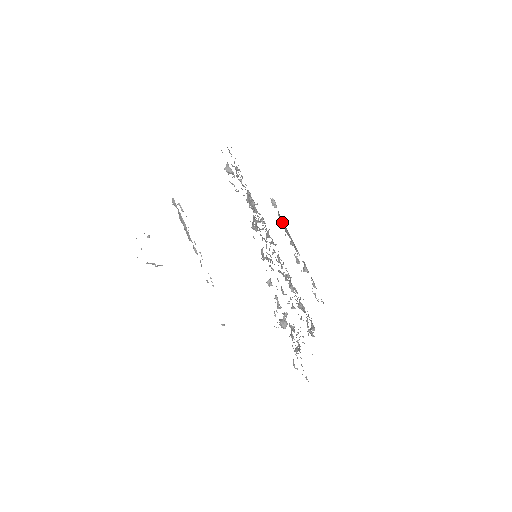
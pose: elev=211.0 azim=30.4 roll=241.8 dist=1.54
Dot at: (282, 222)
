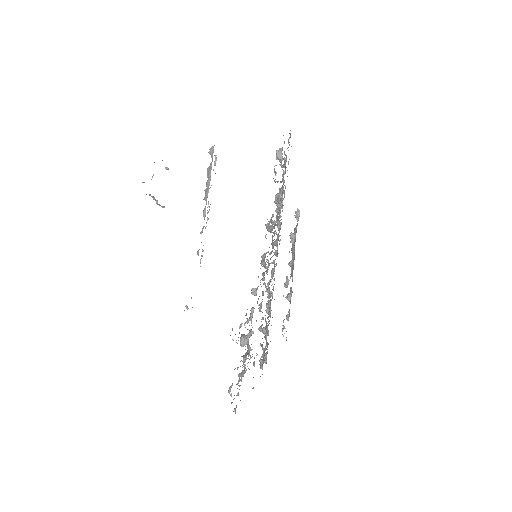
Dot at: (294, 238)
